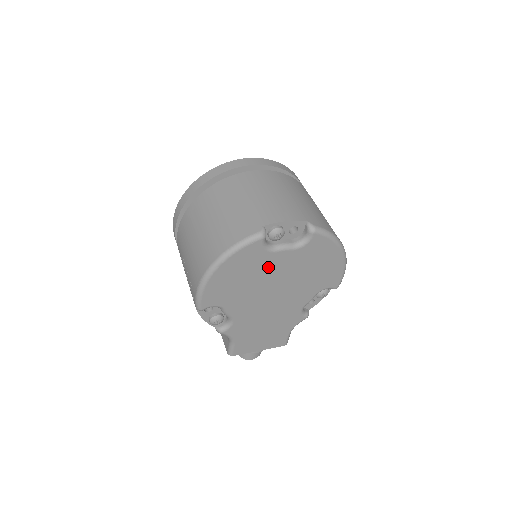
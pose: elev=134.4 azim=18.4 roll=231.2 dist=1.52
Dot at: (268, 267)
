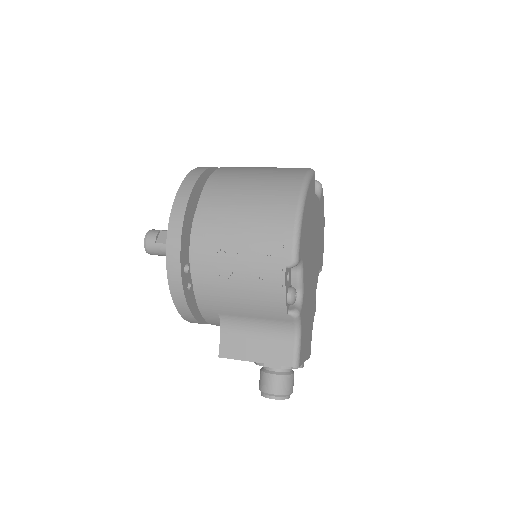
Dot at: (314, 215)
